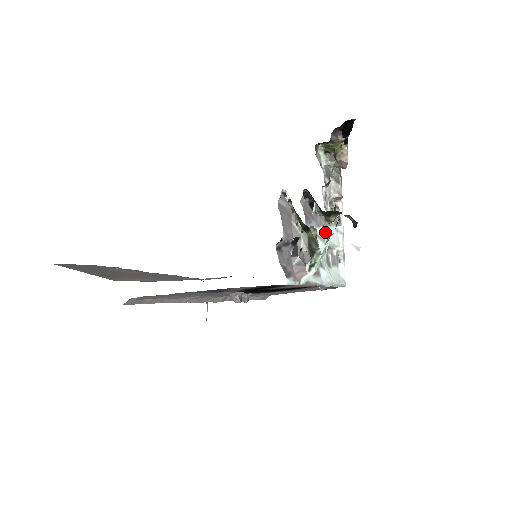
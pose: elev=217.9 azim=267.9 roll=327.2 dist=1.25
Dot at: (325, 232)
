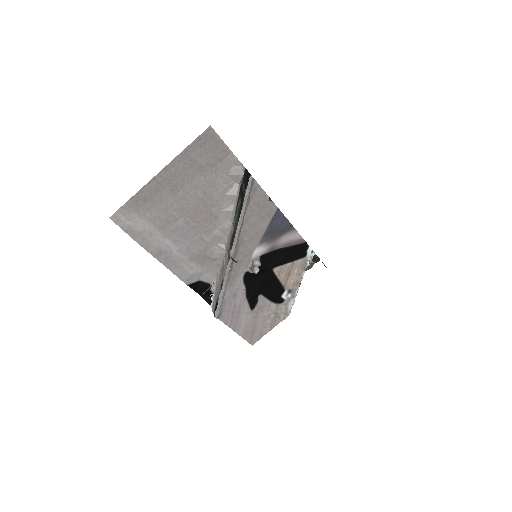
Dot at: occluded
